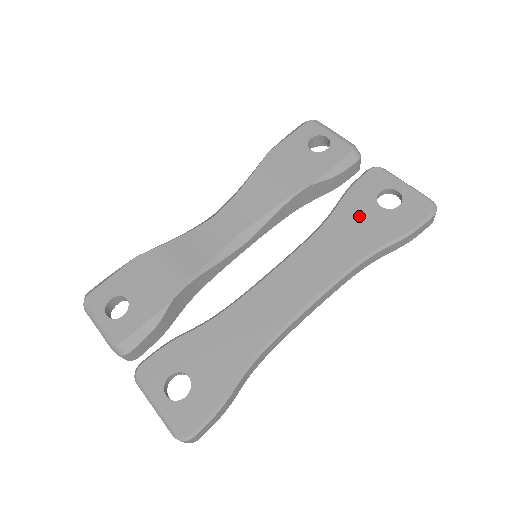
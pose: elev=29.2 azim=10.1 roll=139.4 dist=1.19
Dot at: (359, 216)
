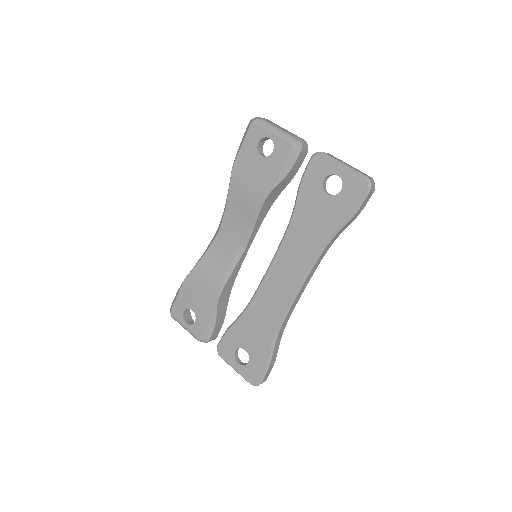
Dot at: (314, 208)
